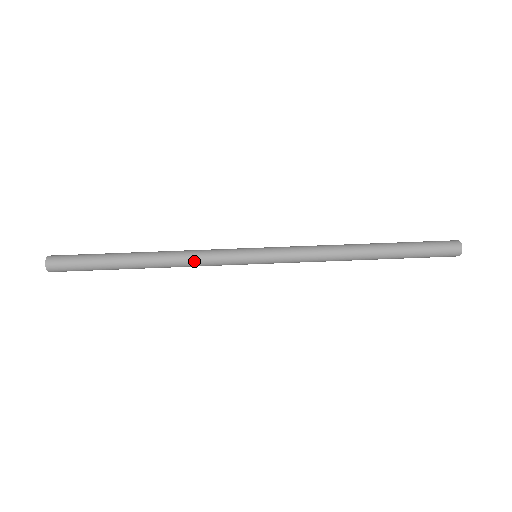
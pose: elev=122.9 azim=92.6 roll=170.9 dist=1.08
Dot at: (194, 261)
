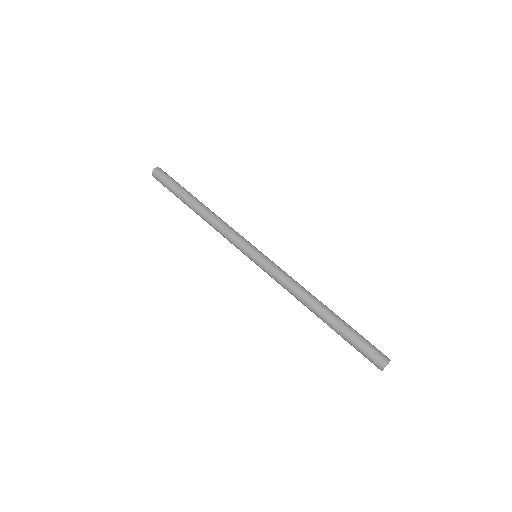
Dot at: (220, 229)
